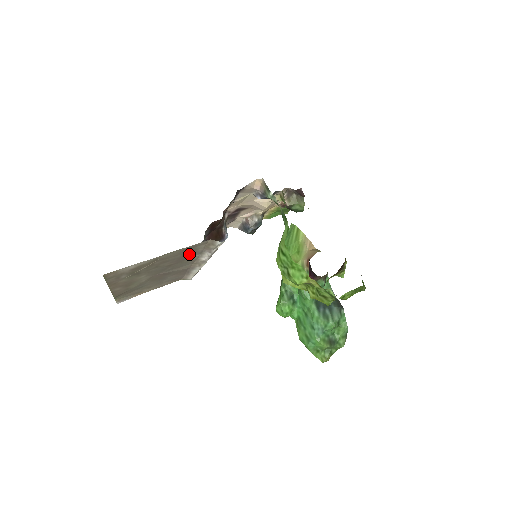
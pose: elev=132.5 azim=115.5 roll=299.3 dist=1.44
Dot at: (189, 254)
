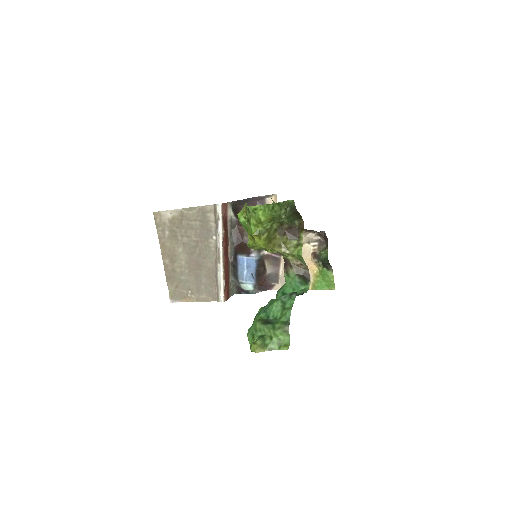
Dot at: (207, 229)
